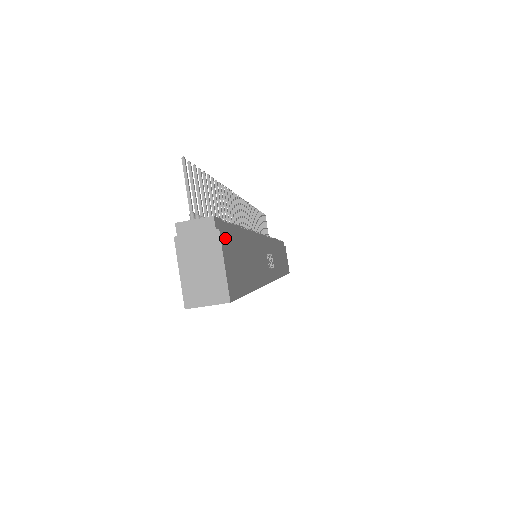
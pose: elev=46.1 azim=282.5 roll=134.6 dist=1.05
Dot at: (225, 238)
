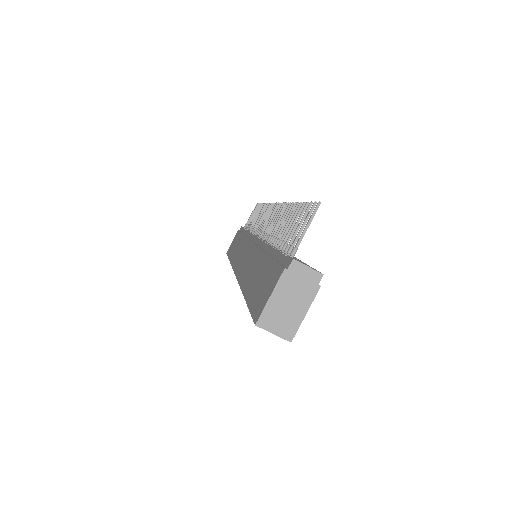
Dot at: occluded
